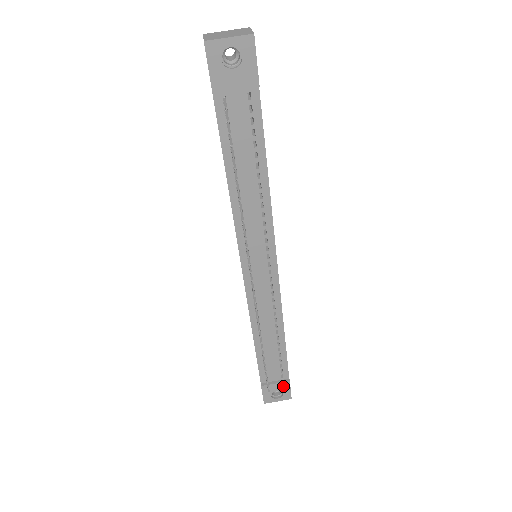
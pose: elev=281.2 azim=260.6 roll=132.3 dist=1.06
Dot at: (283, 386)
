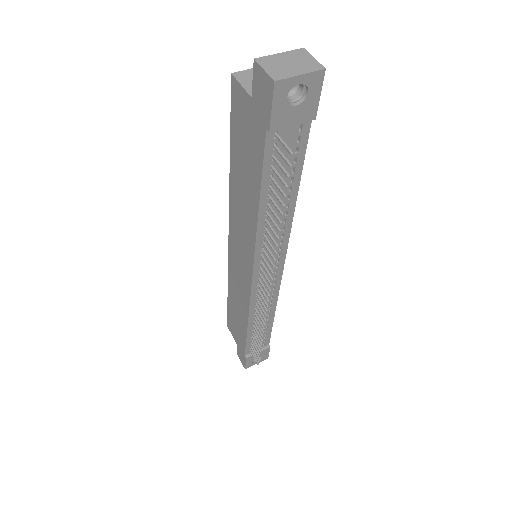
Dot at: (264, 352)
